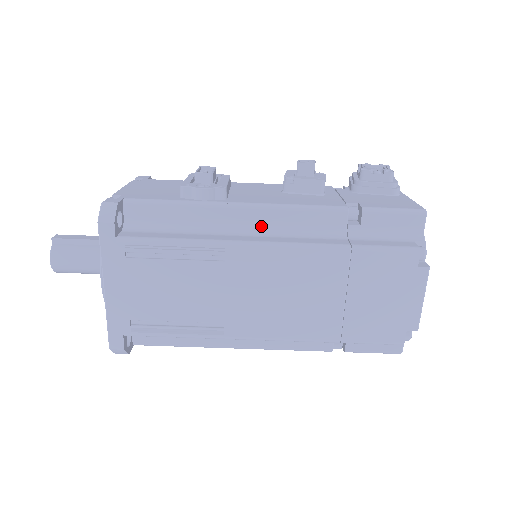
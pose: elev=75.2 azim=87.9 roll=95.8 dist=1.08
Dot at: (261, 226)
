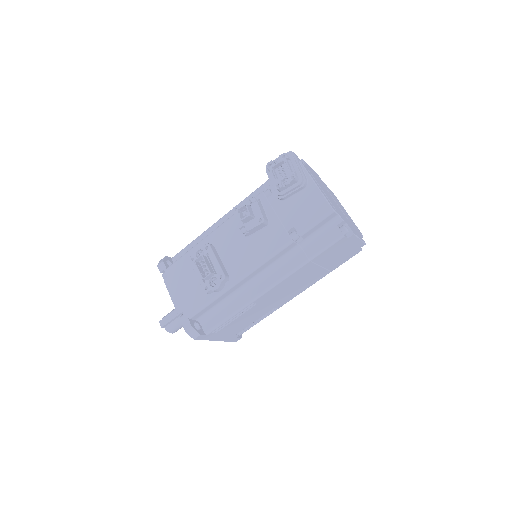
Dot at: (257, 276)
